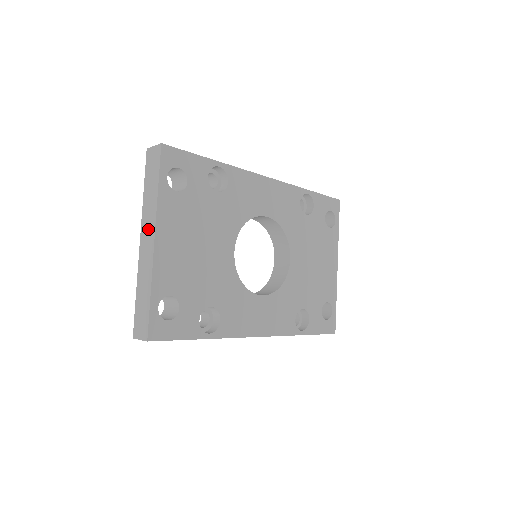
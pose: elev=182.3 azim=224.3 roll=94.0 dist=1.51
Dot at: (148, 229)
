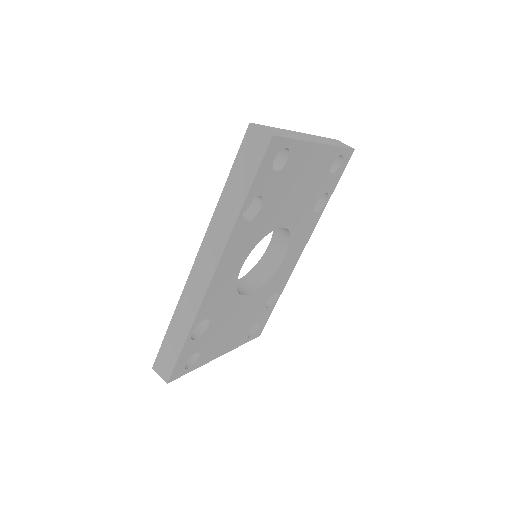
Dot at: occluded
